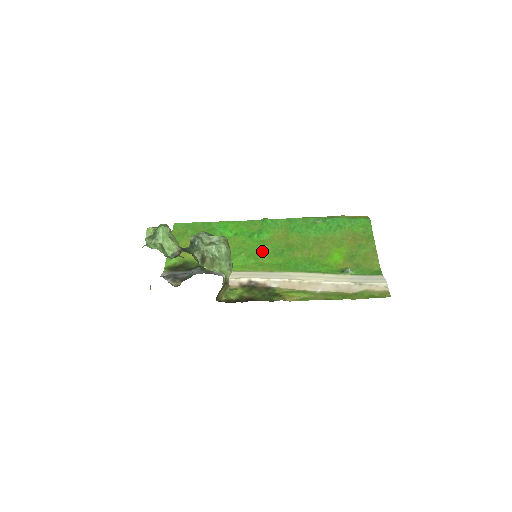
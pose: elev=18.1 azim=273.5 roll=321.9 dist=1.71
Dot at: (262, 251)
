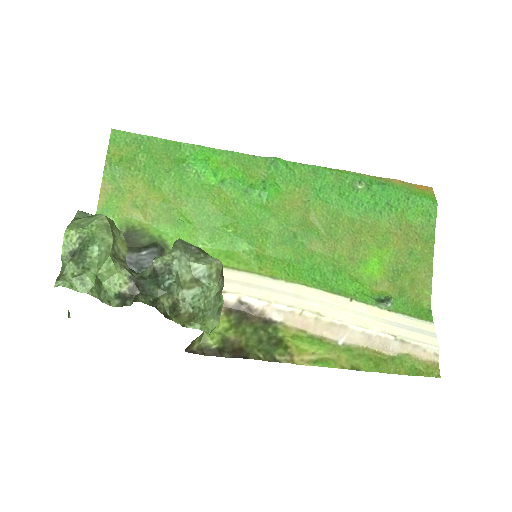
Dot at: (262, 228)
